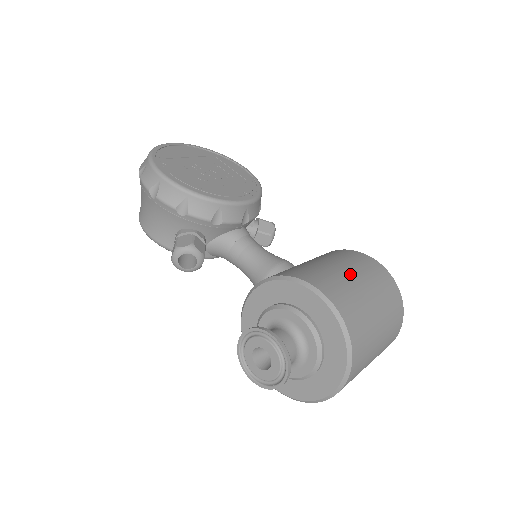
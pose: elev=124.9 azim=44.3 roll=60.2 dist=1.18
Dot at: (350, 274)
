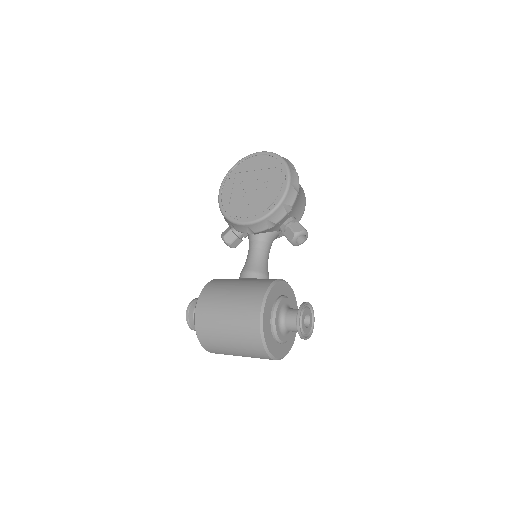
Dot at: (226, 307)
